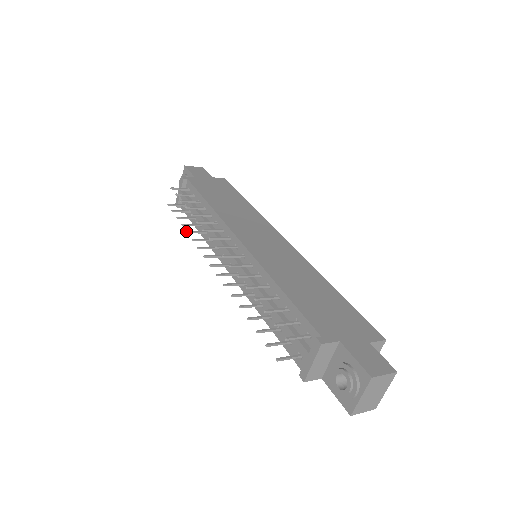
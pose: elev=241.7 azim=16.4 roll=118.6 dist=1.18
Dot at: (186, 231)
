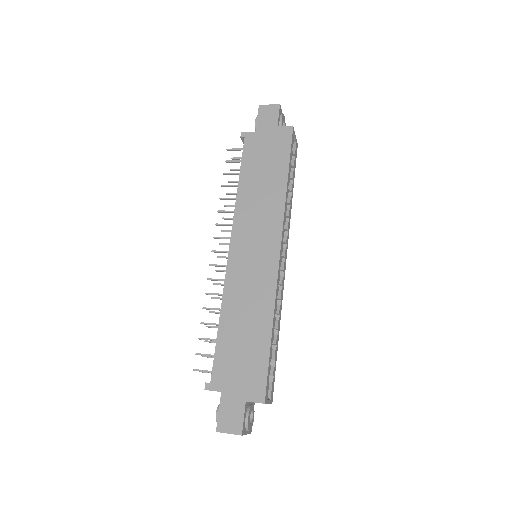
Dot at: (224, 205)
